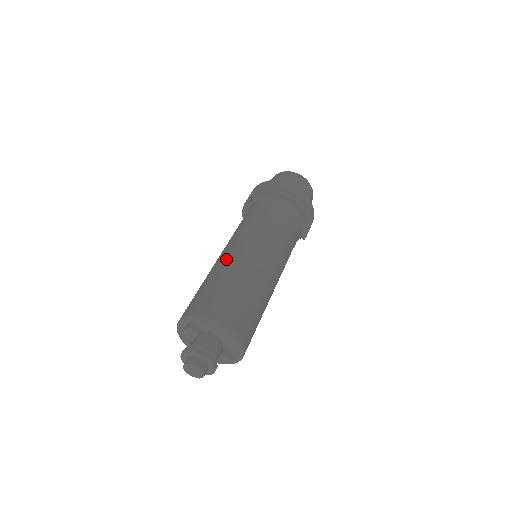
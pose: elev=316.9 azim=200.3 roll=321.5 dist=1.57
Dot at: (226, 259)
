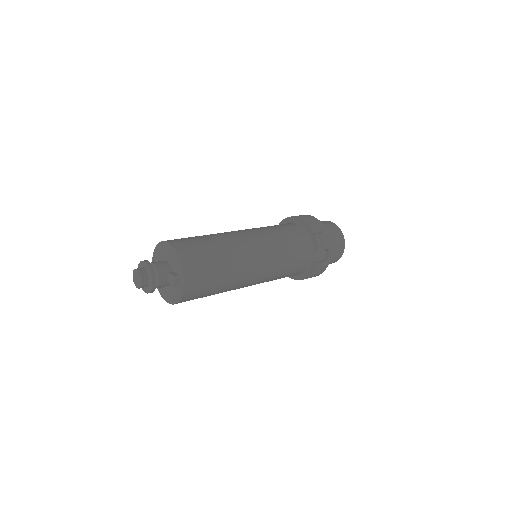
Dot at: occluded
